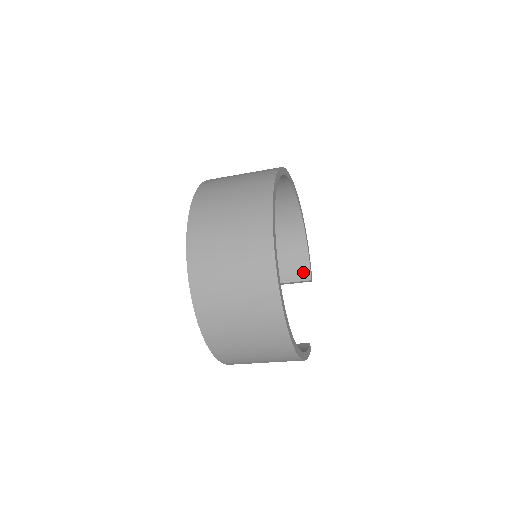
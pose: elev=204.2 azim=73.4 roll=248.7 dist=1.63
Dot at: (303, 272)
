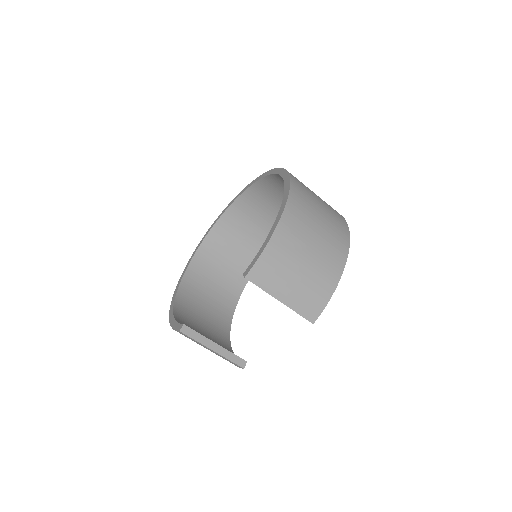
Dot at: occluded
